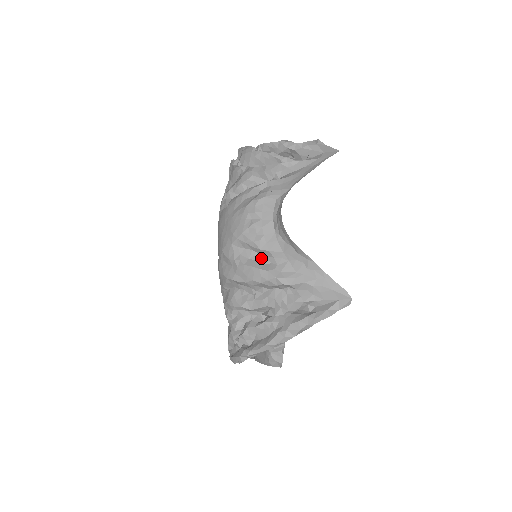
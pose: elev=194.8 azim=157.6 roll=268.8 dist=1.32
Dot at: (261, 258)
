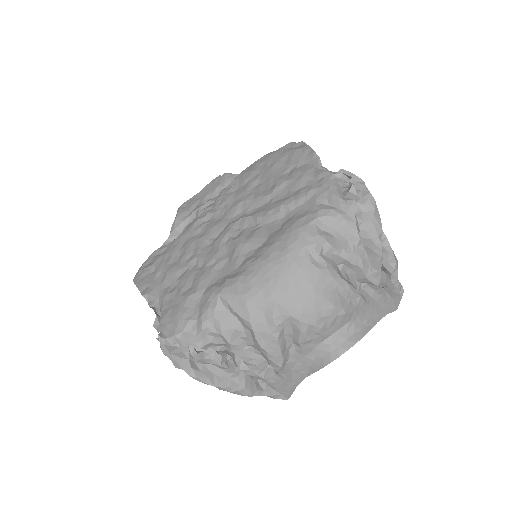
Dot at: (290, 342)
